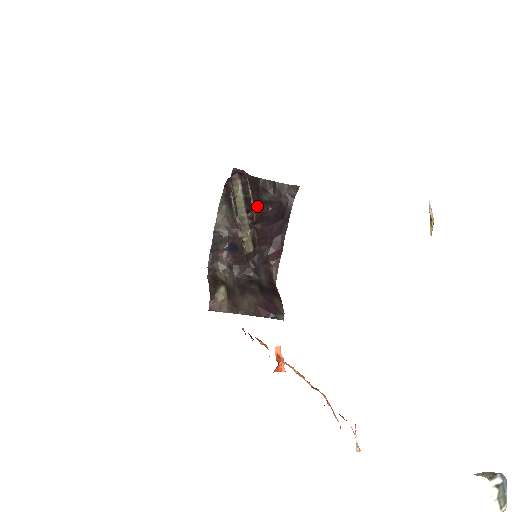
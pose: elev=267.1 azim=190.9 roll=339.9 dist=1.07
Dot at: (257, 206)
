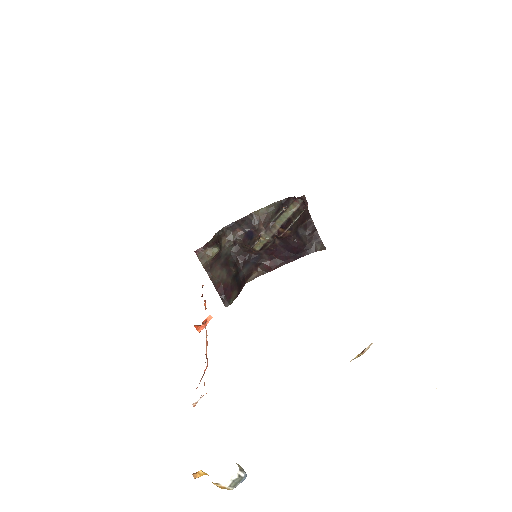
Dot at: (291, 231)
